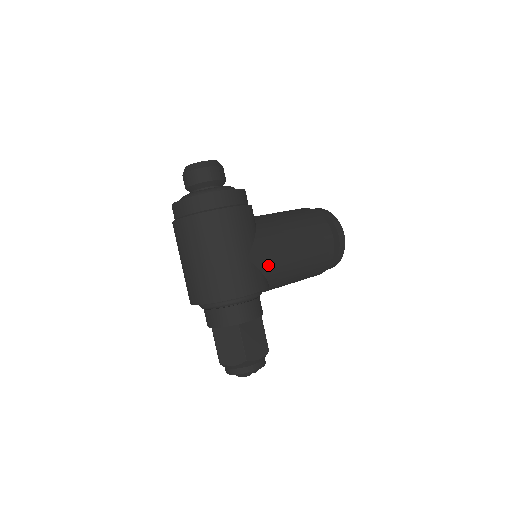
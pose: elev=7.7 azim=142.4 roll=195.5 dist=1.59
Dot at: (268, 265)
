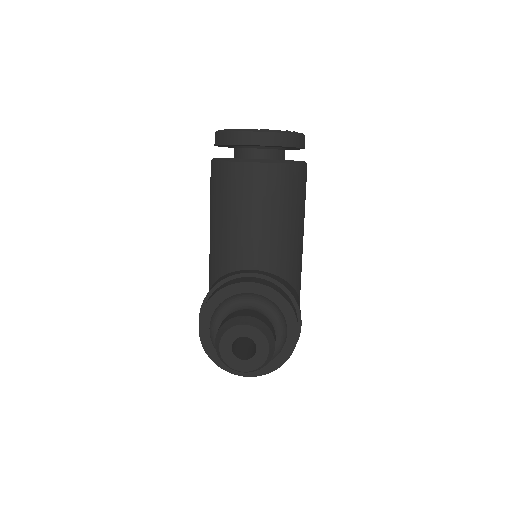
Dot at: occluded
